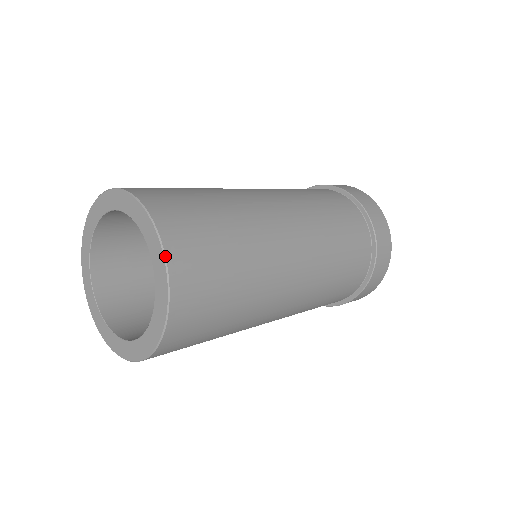
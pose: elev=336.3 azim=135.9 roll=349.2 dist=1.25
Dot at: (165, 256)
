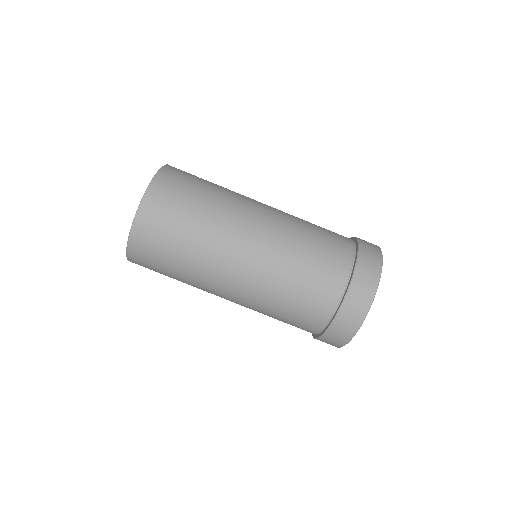
Dot at: (158, 172)
